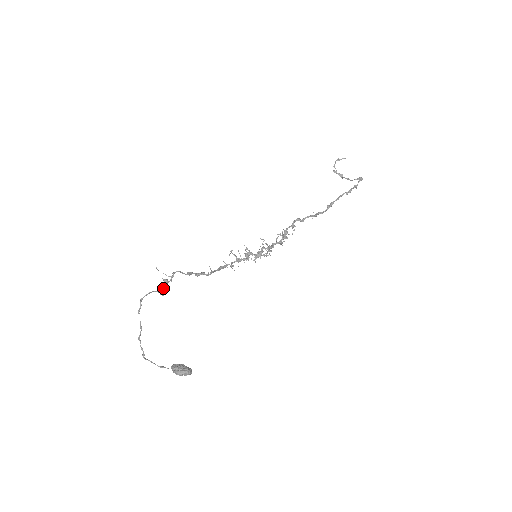
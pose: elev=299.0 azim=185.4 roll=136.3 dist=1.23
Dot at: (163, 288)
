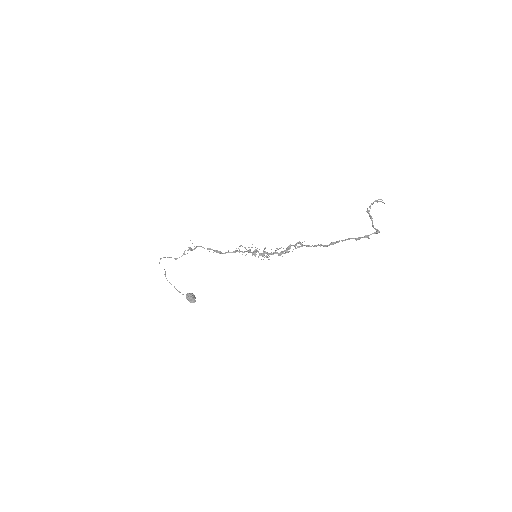
Dot at: (184, 254)
